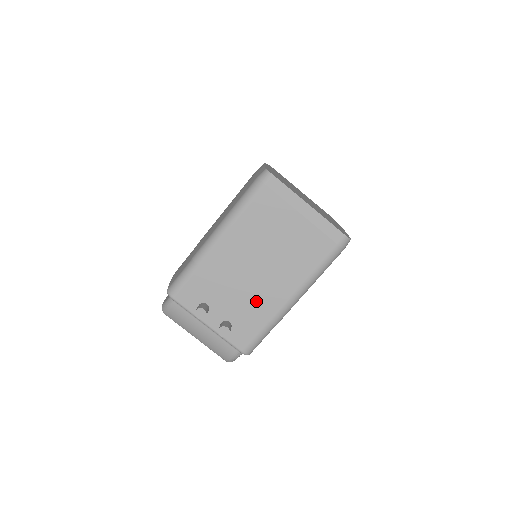
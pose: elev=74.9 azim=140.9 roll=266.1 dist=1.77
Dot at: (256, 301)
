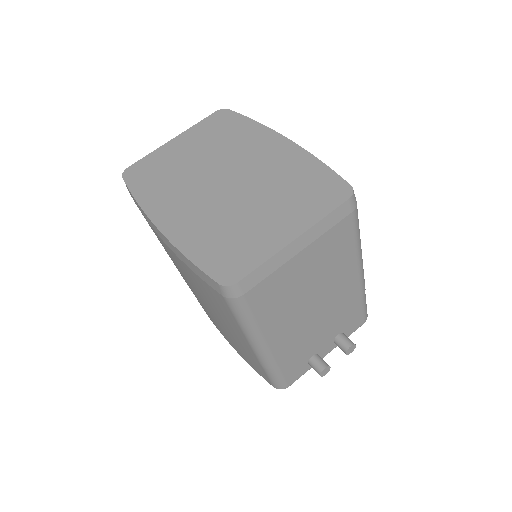
Dot at: (340, 309)
